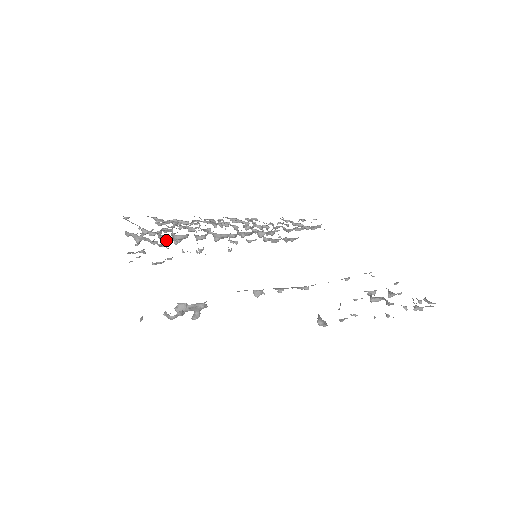
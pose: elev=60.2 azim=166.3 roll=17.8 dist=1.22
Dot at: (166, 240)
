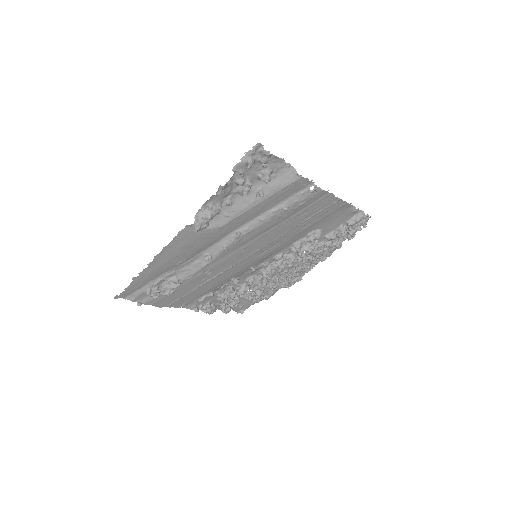
Dot at: (225, 294)
